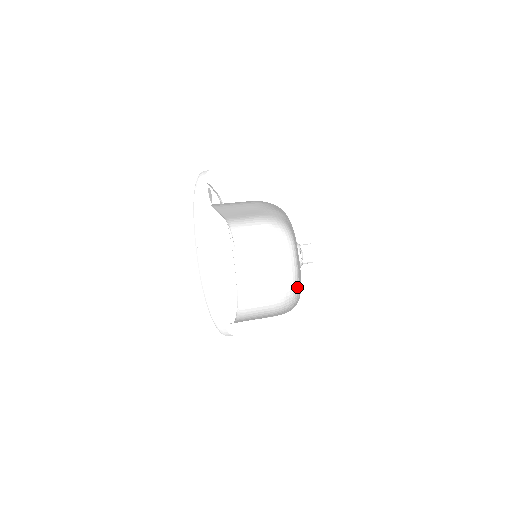
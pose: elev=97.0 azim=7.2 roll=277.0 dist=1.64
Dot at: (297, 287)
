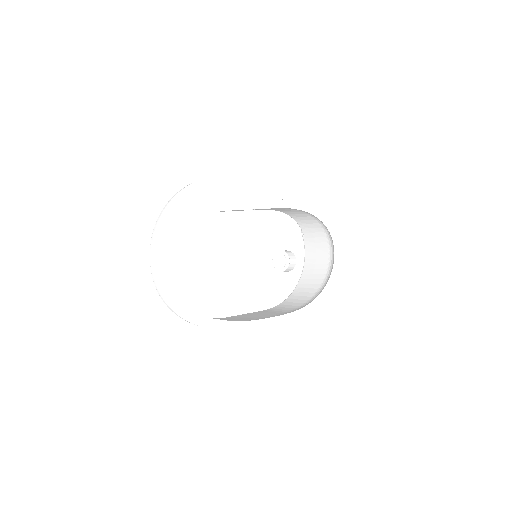
Dot at: occluded
